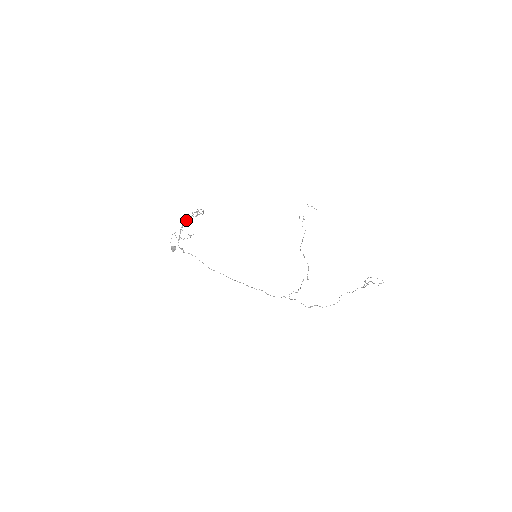
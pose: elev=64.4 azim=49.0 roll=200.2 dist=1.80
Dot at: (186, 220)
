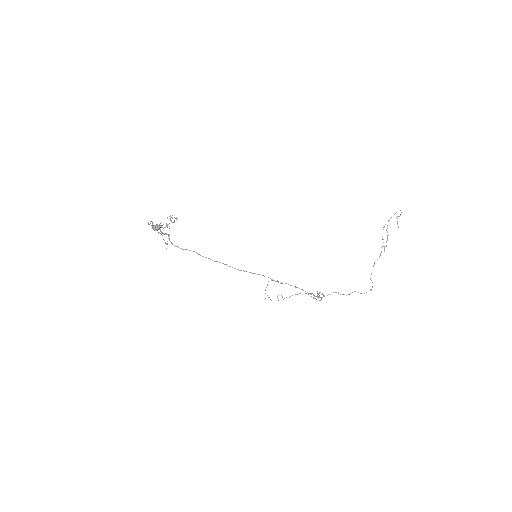
Dot at: occluded
